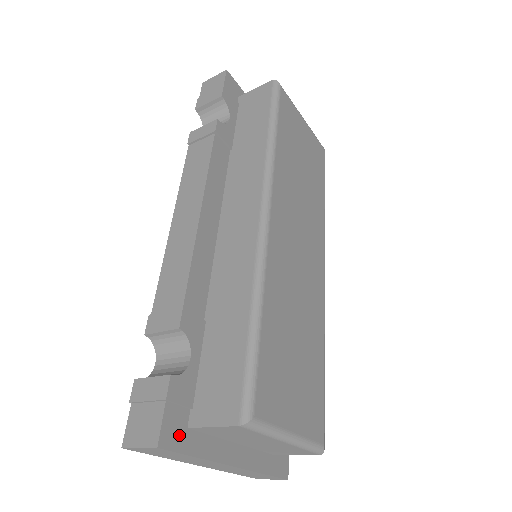
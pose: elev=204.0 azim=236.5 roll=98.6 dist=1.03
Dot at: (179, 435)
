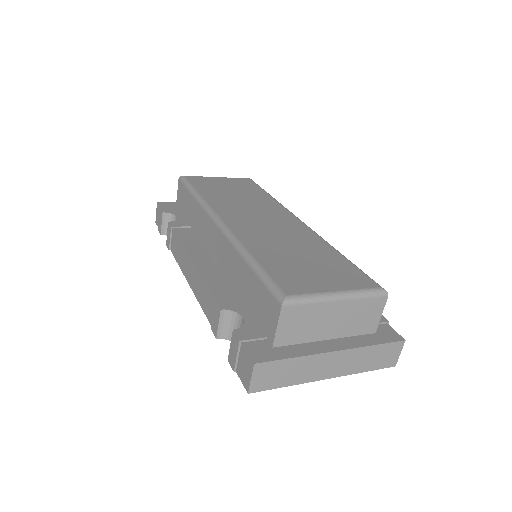
Dot at: (268, 353)
